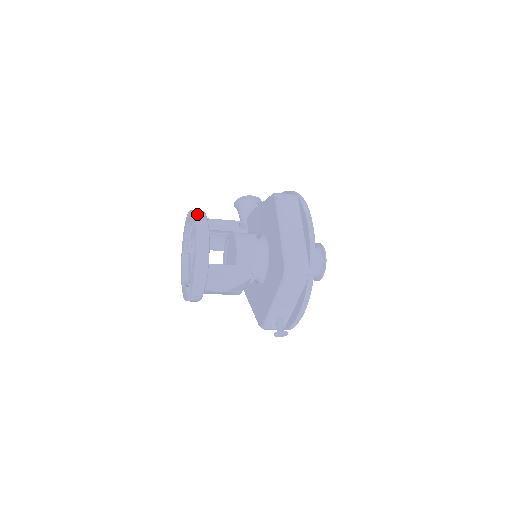
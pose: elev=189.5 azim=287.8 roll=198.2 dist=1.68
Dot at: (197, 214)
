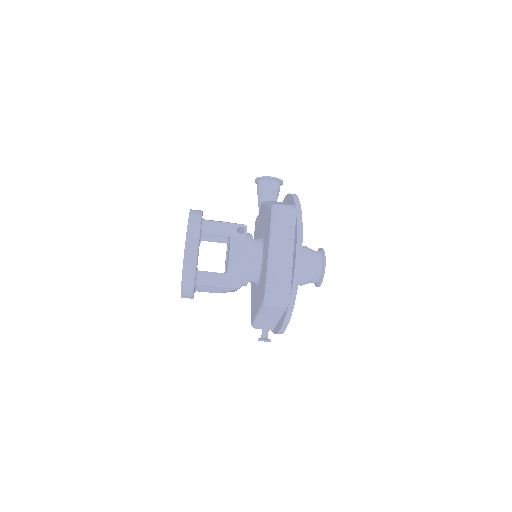
Dot at: (191, 222)
